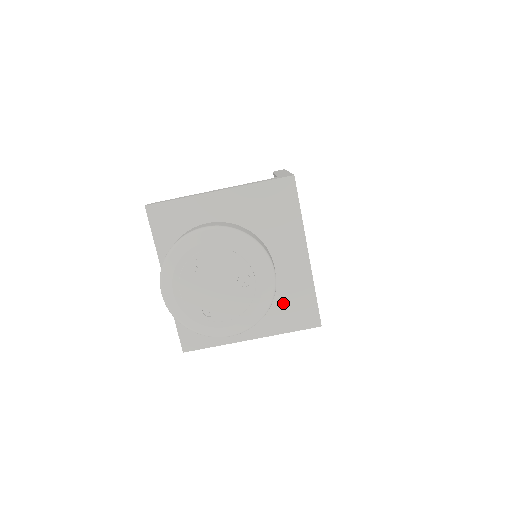
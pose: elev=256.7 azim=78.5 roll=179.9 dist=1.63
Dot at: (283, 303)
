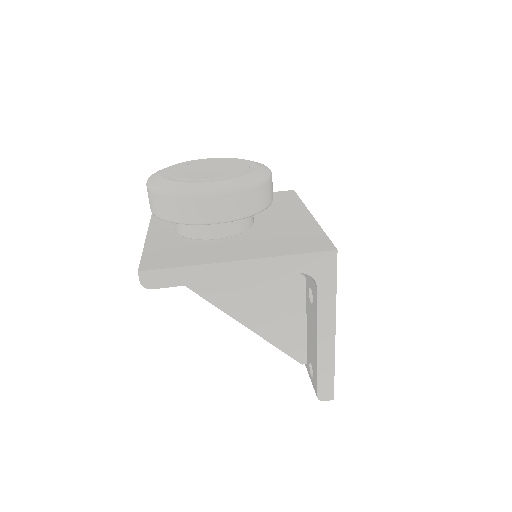
Dot at: (284, 238)
